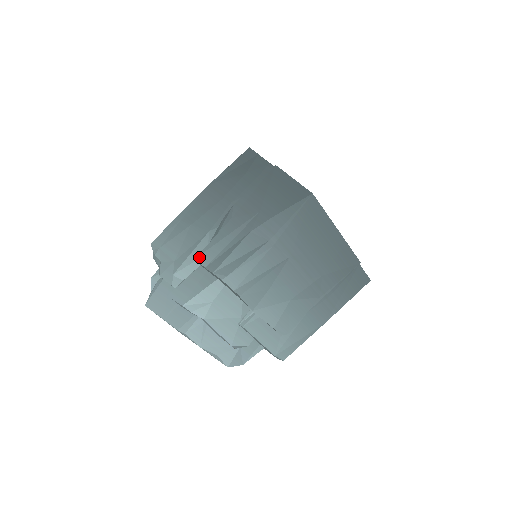
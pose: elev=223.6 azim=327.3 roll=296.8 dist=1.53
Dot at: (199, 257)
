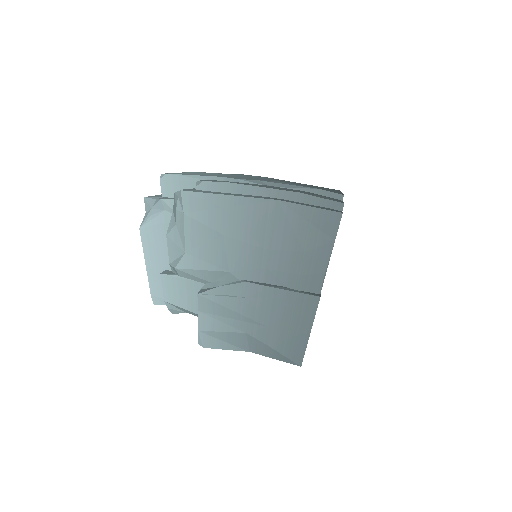
Dot at: (201, 298)
